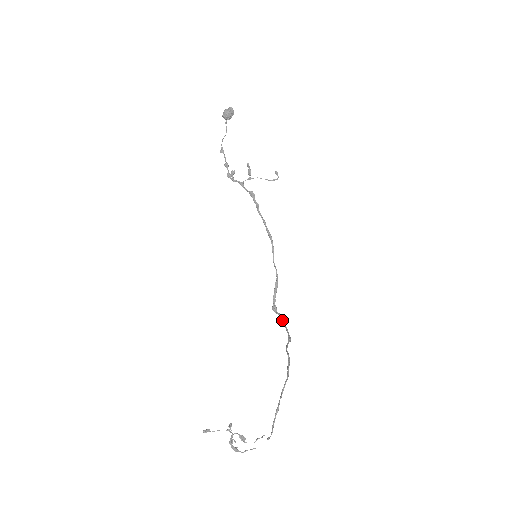
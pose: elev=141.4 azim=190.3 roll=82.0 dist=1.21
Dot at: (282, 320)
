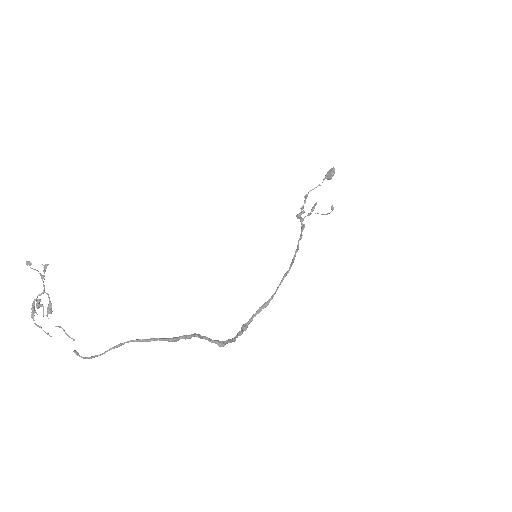
Dot at: (237, 334)
